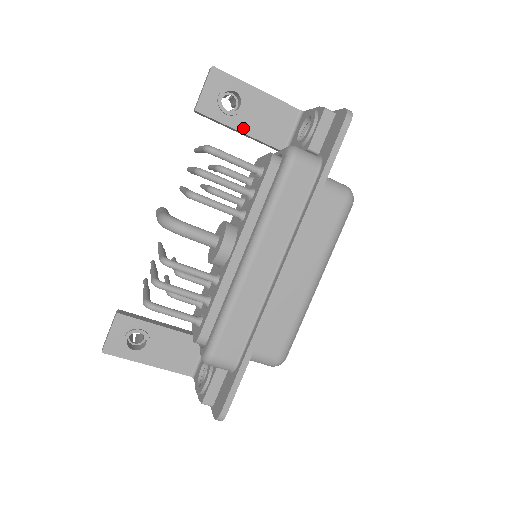
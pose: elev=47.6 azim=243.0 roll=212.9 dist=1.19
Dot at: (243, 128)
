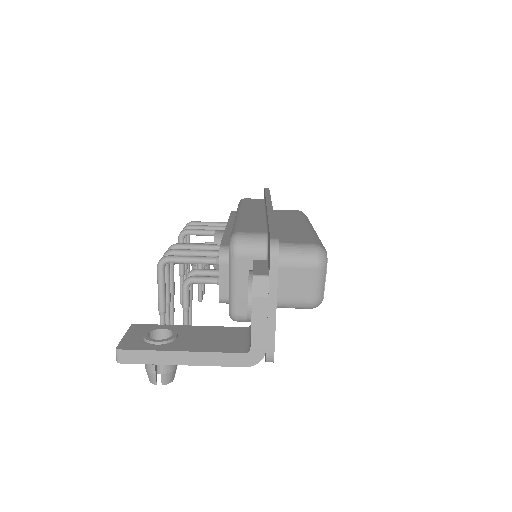
Dot at: occluded
